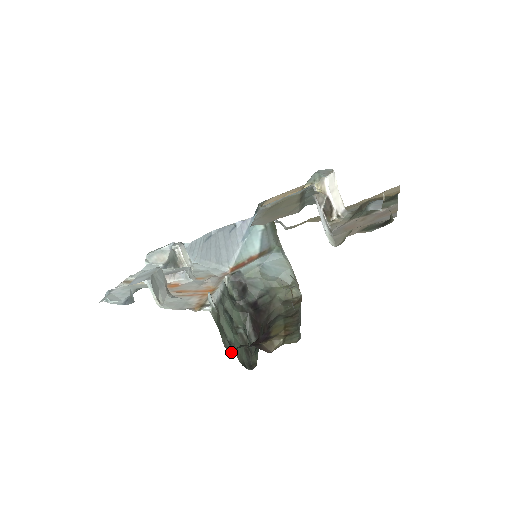
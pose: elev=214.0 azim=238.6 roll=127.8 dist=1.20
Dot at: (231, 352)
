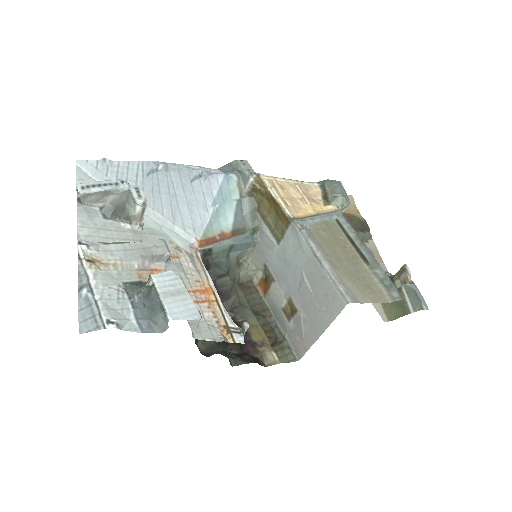
Dot at: (232, 366)
